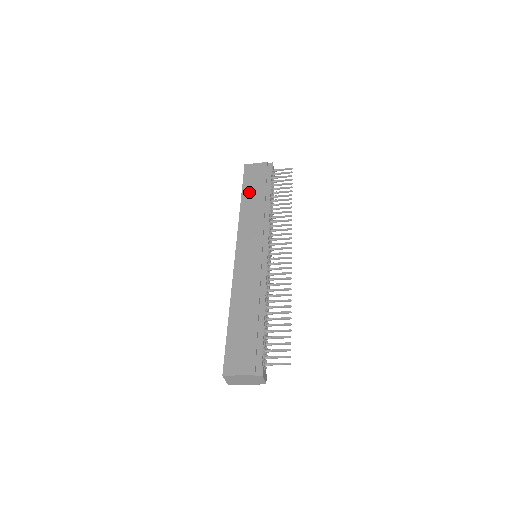
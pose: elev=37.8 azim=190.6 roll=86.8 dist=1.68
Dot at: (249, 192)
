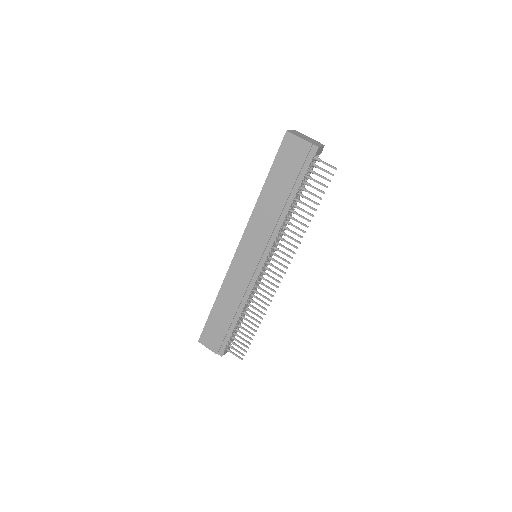
Dot at: (274, 182)
